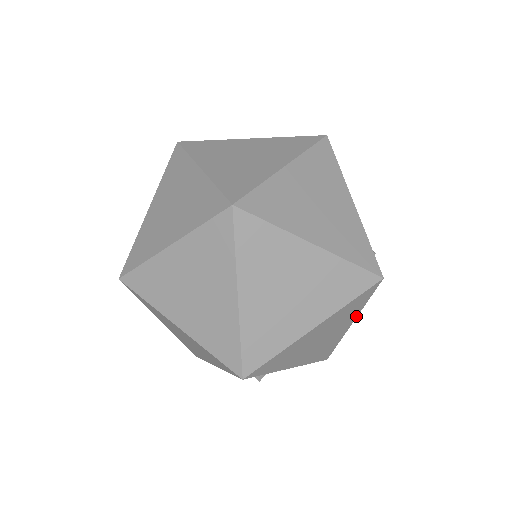
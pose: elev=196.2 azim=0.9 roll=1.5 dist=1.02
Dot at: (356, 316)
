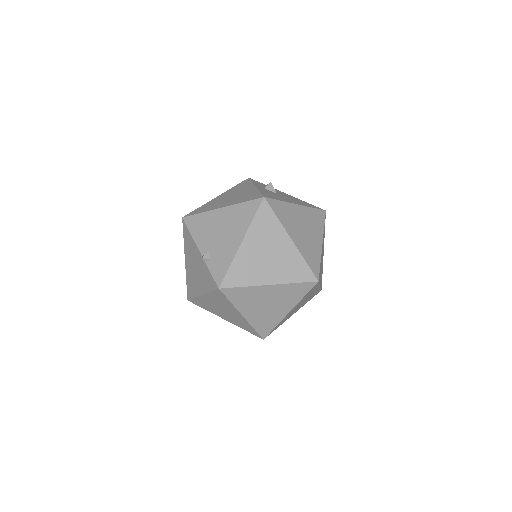
Dot at: occluded
